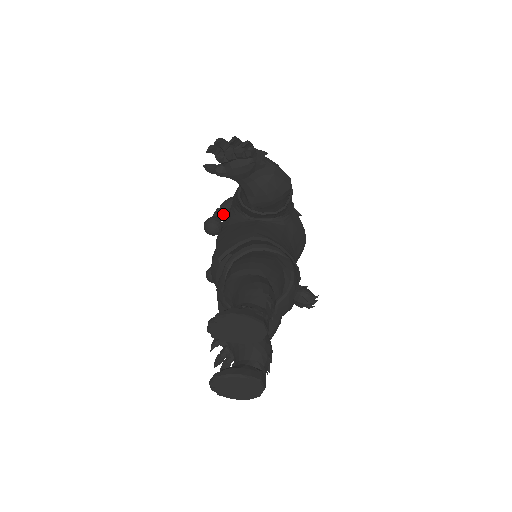
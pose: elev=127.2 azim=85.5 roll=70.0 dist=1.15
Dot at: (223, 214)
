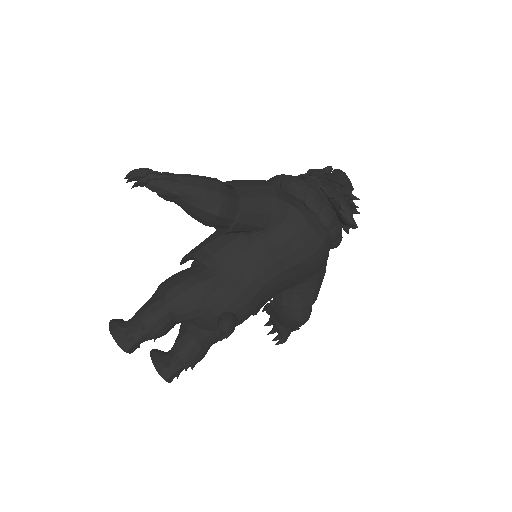
Dot at: occluded
